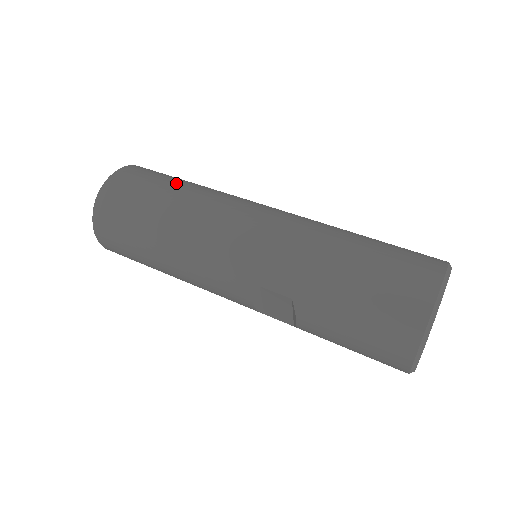
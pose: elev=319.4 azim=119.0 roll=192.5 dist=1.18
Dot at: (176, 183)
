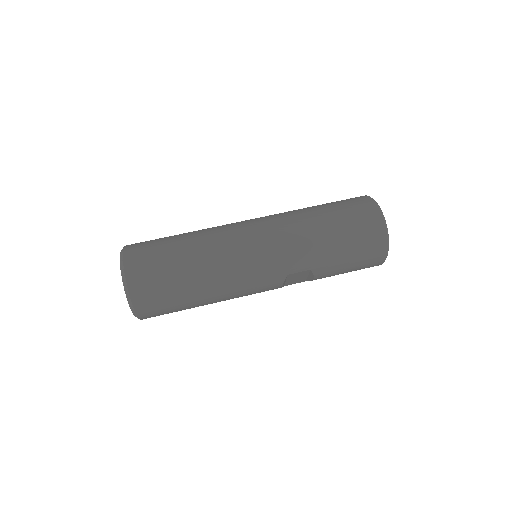
Dot at: (178, 245)
